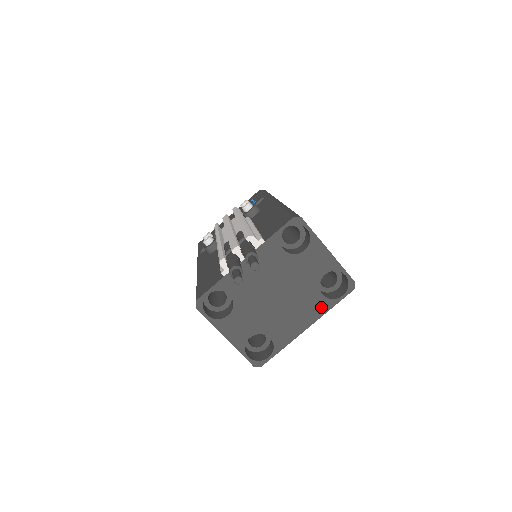
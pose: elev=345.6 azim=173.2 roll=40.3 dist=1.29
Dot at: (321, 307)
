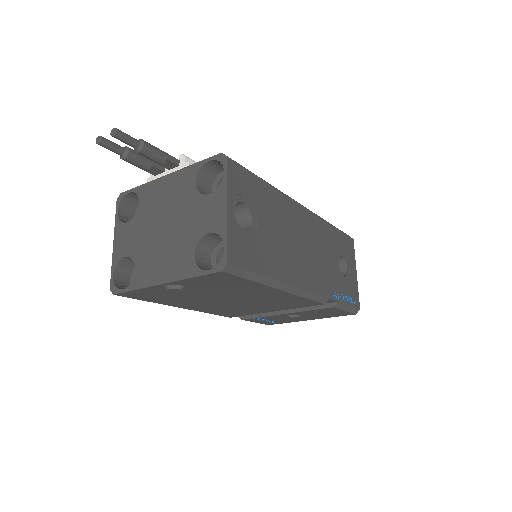
Dot at: (185, 269)
